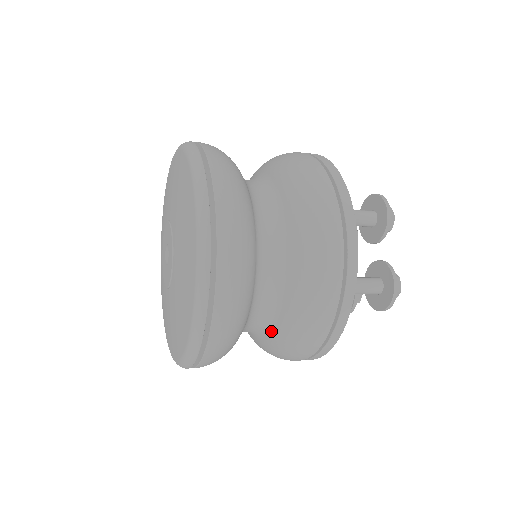
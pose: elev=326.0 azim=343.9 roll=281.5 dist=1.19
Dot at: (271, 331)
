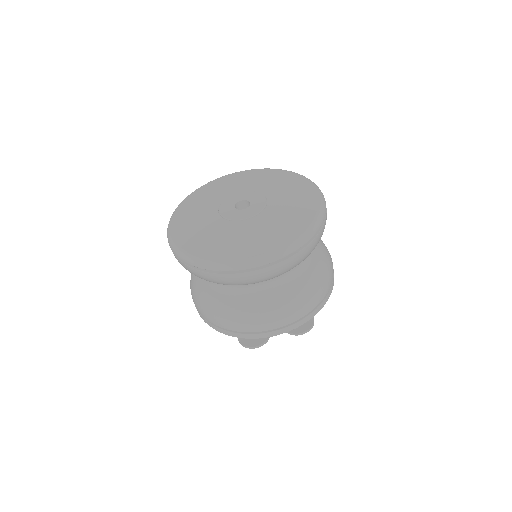
Dot at: (293, 284)
